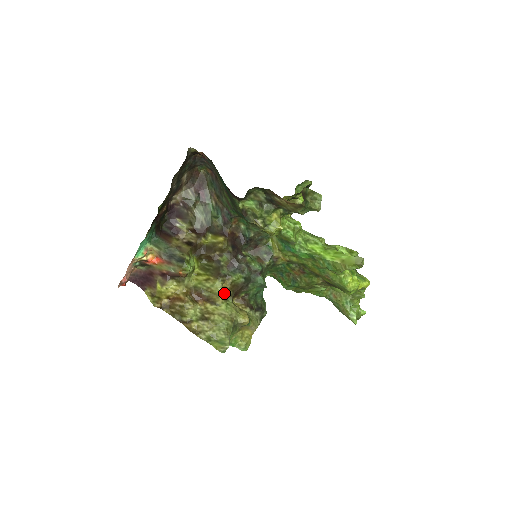
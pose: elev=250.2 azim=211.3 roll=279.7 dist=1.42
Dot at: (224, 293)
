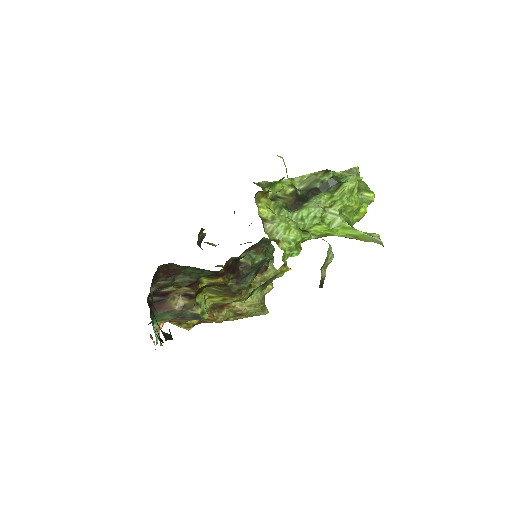
Dot at: (244, 296)
